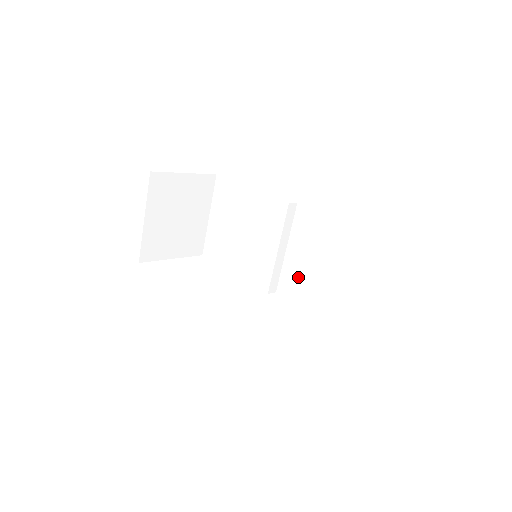
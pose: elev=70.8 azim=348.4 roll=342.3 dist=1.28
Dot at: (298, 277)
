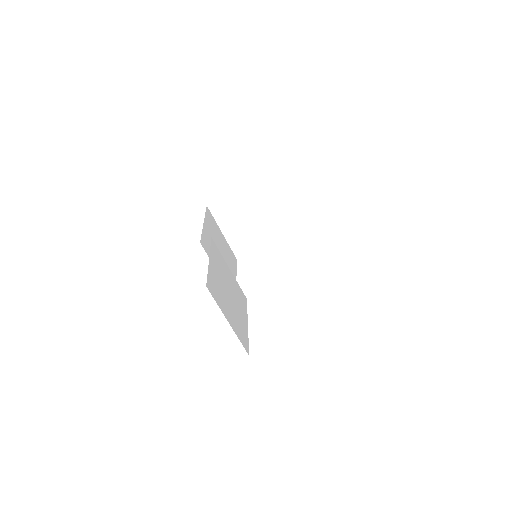
Dot at: occluded
